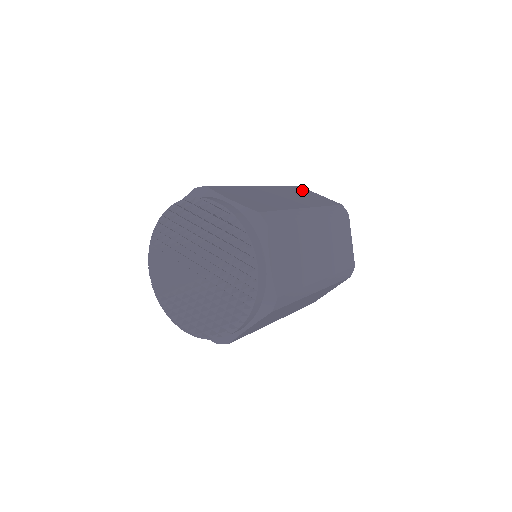
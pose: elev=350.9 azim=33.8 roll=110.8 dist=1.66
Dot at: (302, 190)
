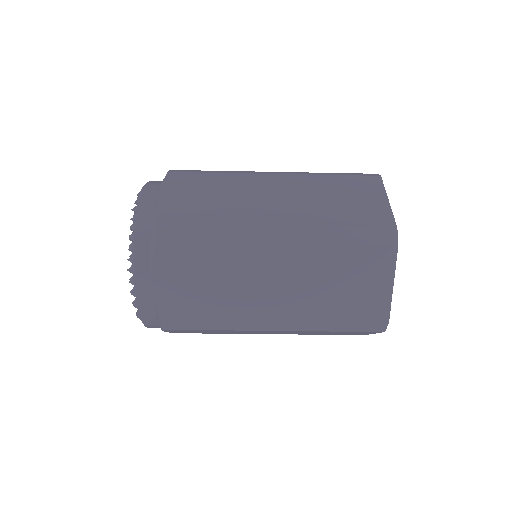
Dot at: occluded
